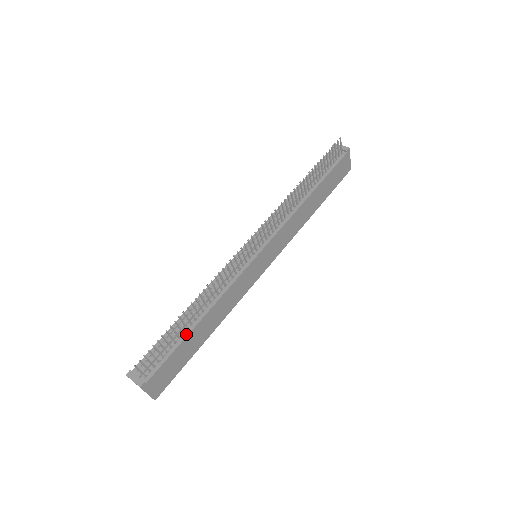
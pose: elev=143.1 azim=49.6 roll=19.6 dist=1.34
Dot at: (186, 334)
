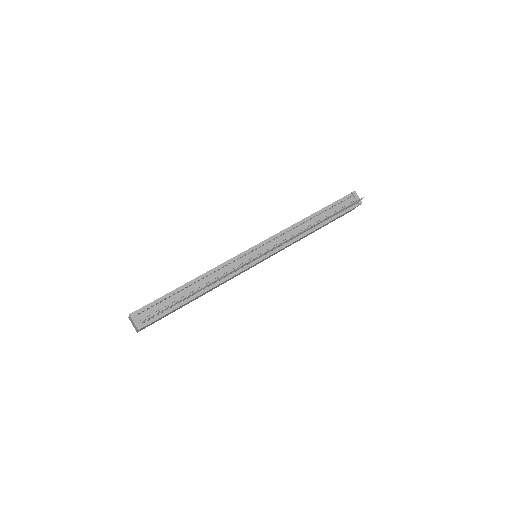
Dot at: (185, 302)
